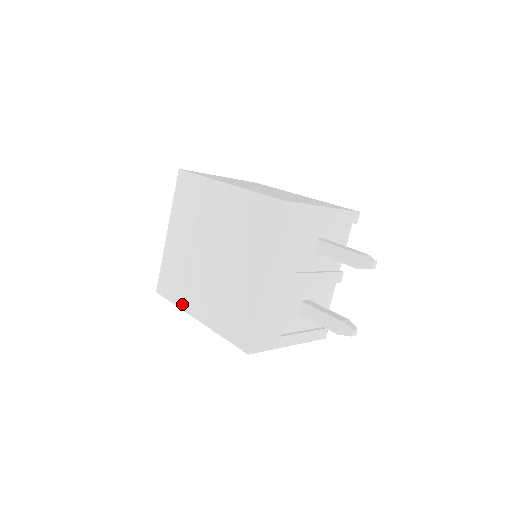
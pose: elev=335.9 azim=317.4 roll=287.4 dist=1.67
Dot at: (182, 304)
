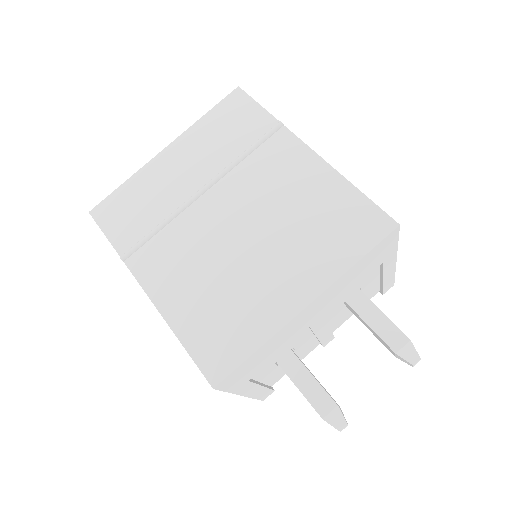
Dot at: (130, 254)
